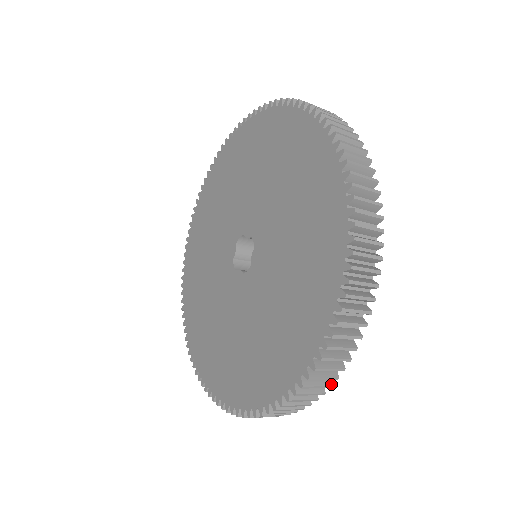
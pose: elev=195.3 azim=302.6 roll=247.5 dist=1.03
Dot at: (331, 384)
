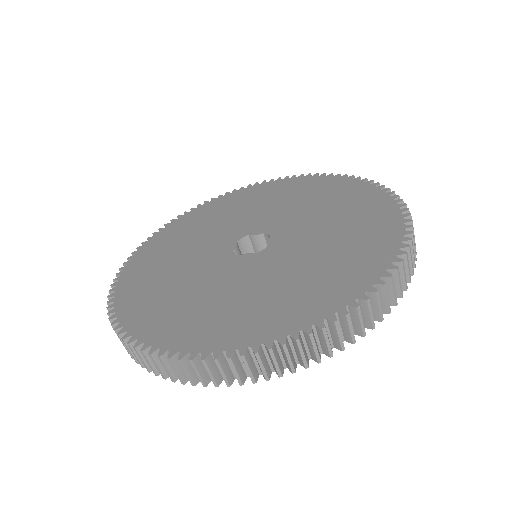
Dot at: (390, 310)
